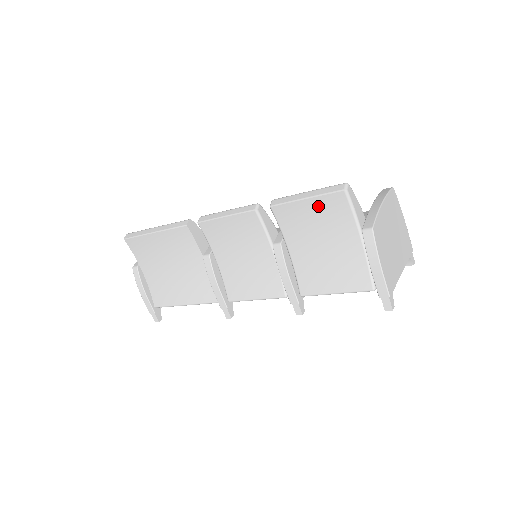
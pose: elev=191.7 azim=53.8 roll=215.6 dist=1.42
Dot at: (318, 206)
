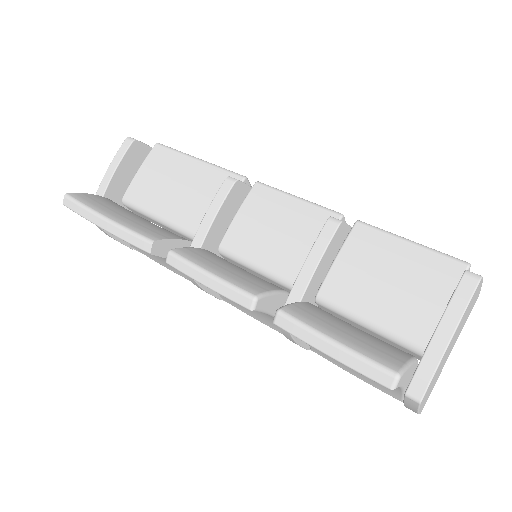
Dot at: occluded
